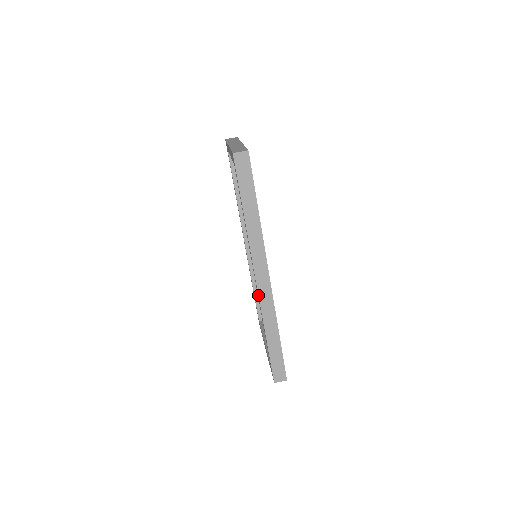
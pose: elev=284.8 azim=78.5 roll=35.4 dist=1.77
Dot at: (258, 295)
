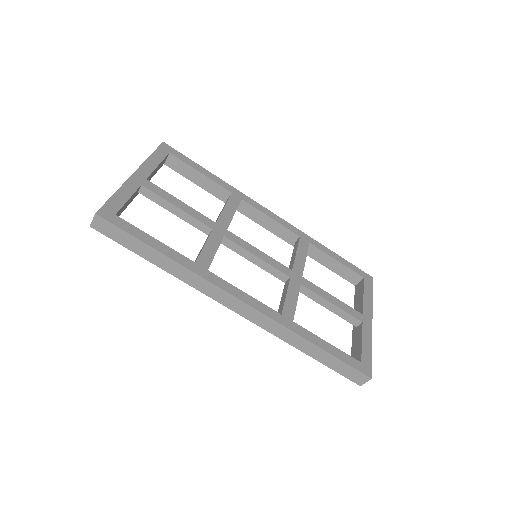
Dot at: occluded
